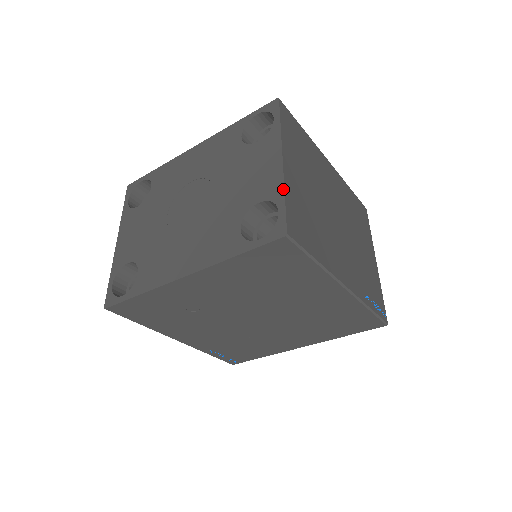
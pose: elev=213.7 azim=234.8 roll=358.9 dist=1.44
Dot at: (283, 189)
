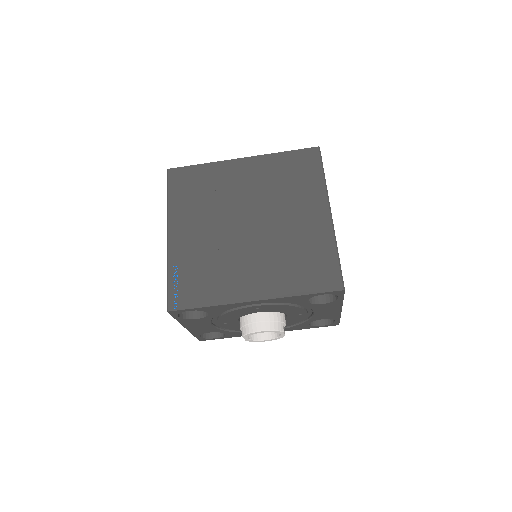
Dot at: occluded
